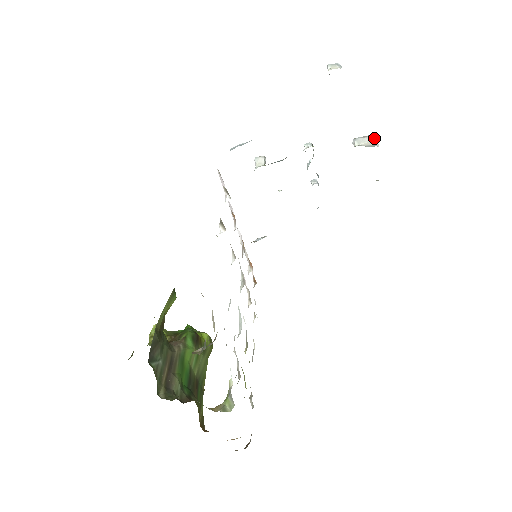
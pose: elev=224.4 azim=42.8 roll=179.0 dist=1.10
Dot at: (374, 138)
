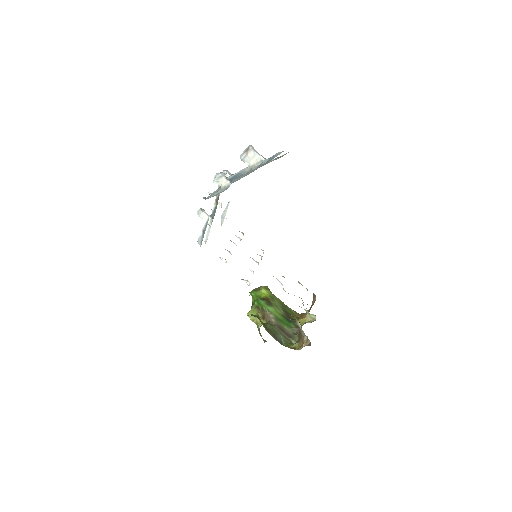
Dot at: (253, 151)
